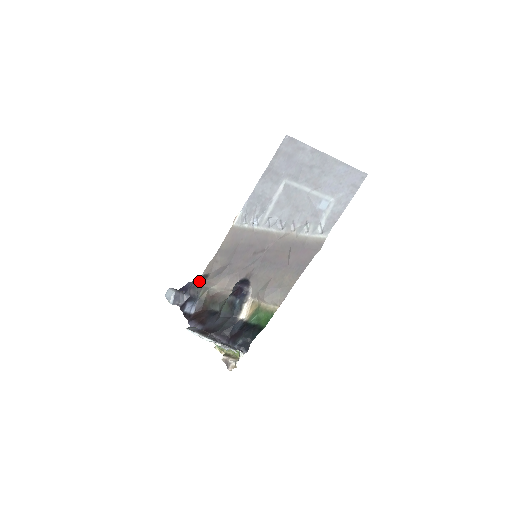
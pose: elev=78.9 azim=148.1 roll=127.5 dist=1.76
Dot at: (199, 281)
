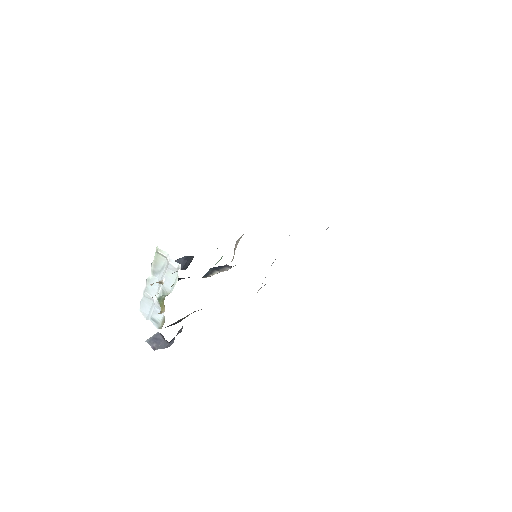
Dot at: occluded
